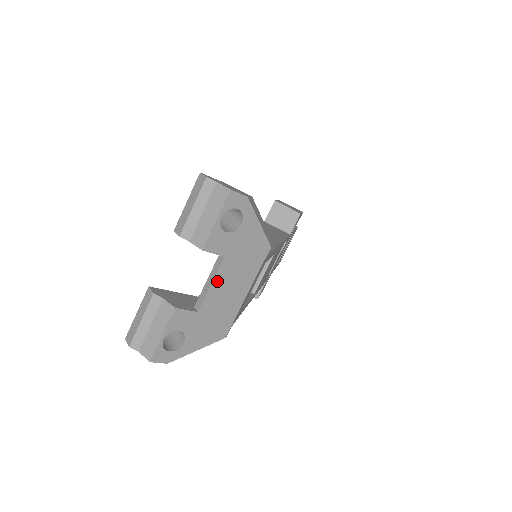
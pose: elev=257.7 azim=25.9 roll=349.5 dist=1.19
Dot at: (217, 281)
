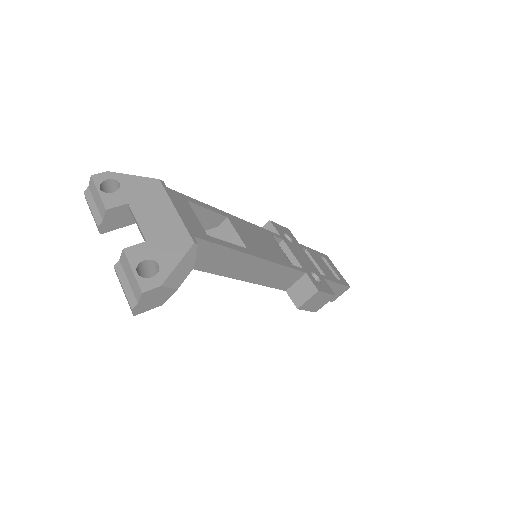
Dot at: (139, 218)
